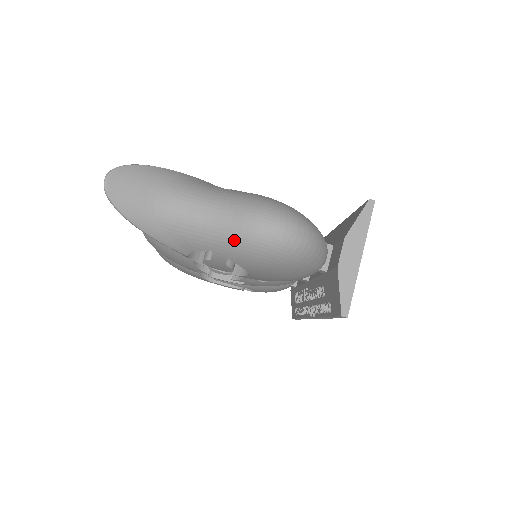
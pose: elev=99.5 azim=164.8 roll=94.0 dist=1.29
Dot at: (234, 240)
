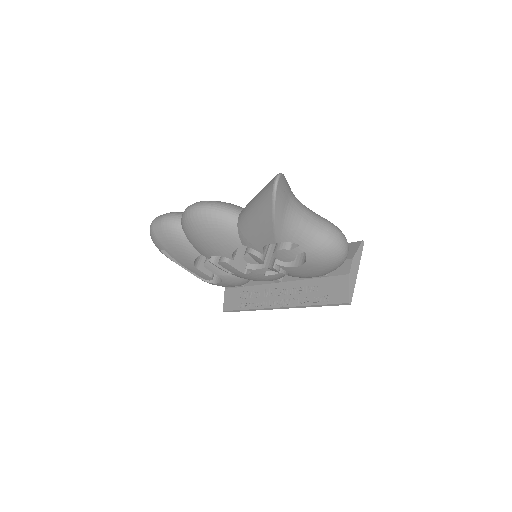
Dot at: (321, 242)
